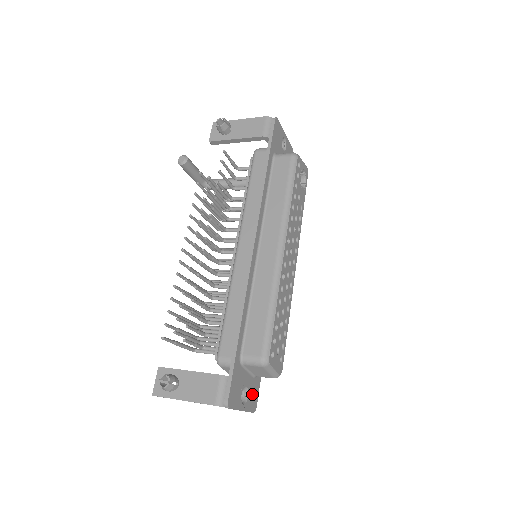
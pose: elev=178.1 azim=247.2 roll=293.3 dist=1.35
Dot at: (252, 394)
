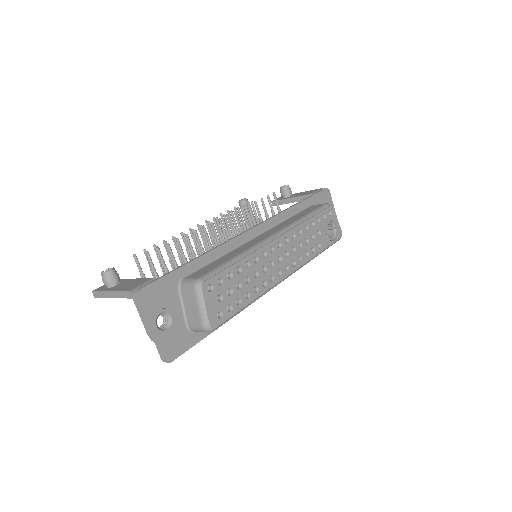
Dot at: (174, 338)
